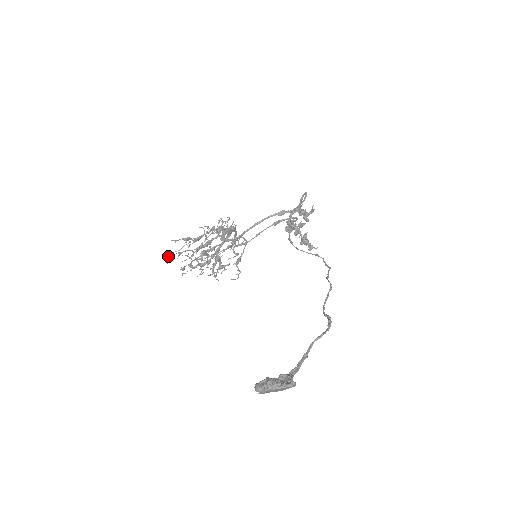
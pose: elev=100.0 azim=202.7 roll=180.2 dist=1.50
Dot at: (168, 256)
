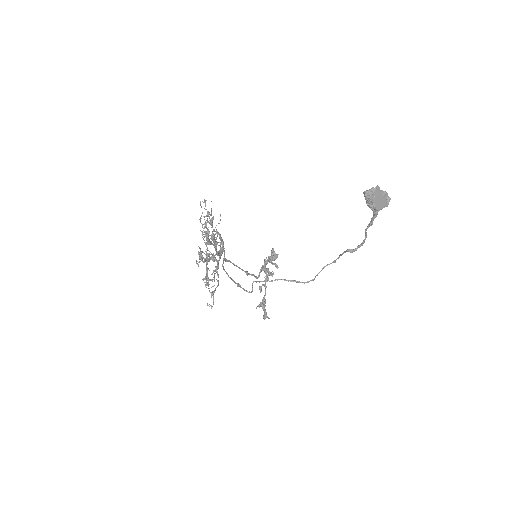
Dot at: (204, 201)
